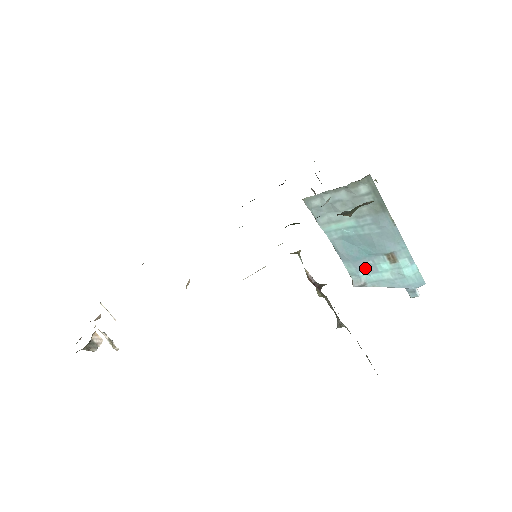
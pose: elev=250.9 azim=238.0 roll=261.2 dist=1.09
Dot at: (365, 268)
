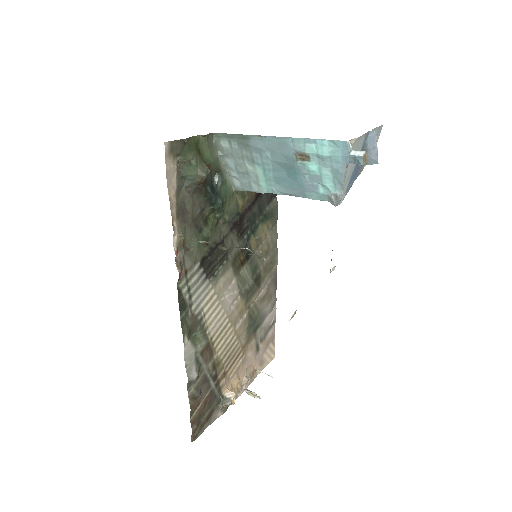
Dot at: (314, 185)
